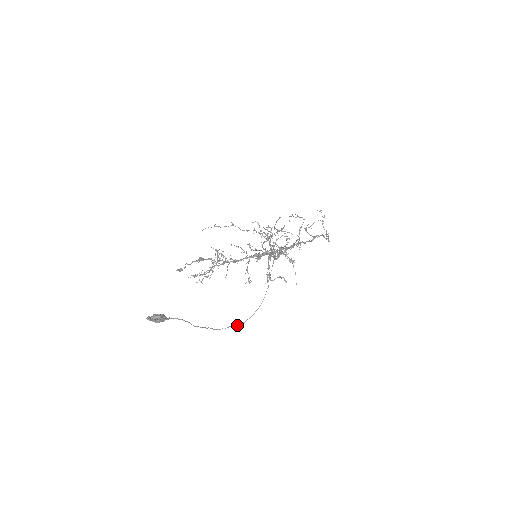
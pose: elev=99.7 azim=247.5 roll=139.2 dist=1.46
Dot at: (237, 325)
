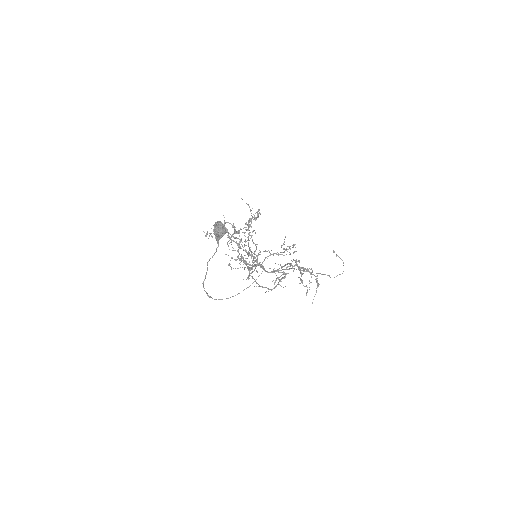
Dot at: (209, 296)
